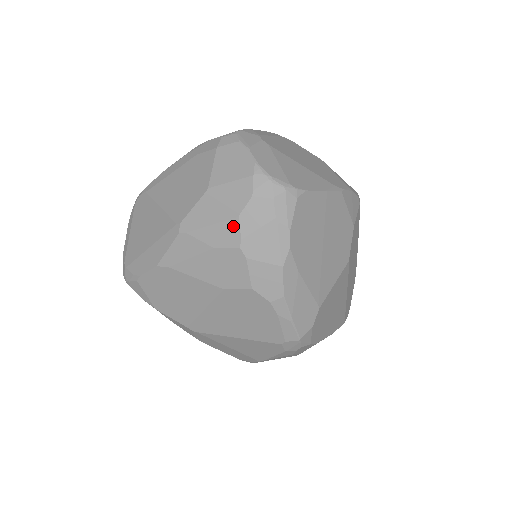
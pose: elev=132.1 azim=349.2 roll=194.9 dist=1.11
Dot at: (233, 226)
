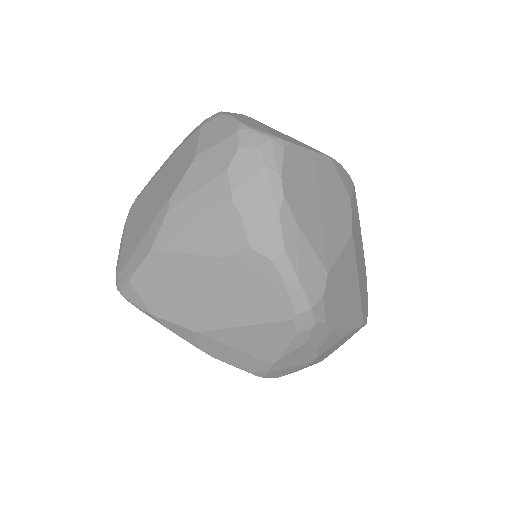
Dot at: (222, 182)
